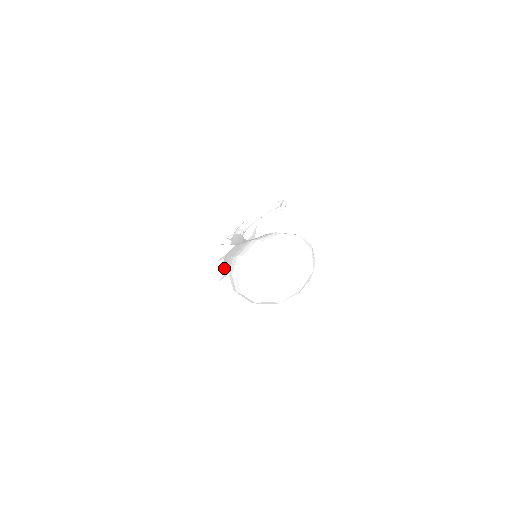
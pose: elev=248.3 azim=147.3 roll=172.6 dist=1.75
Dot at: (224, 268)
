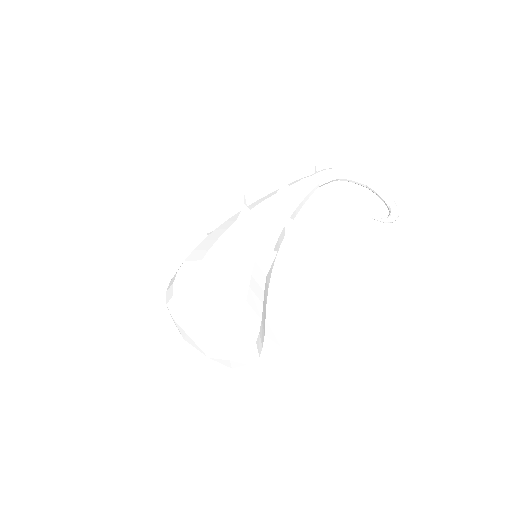
Dot at: occluded
